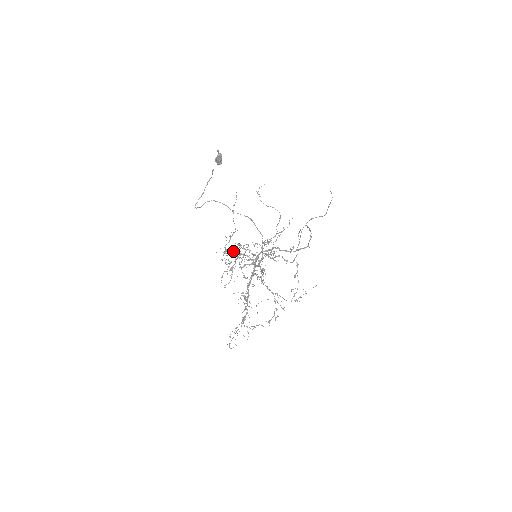
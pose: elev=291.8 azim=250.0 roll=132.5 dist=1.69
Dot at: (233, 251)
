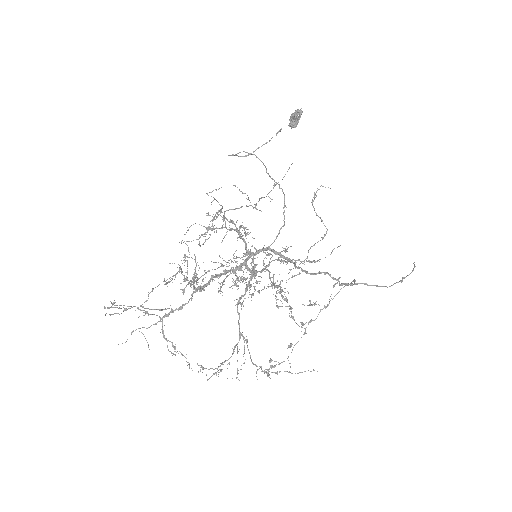
Dot at: (231, 221)
